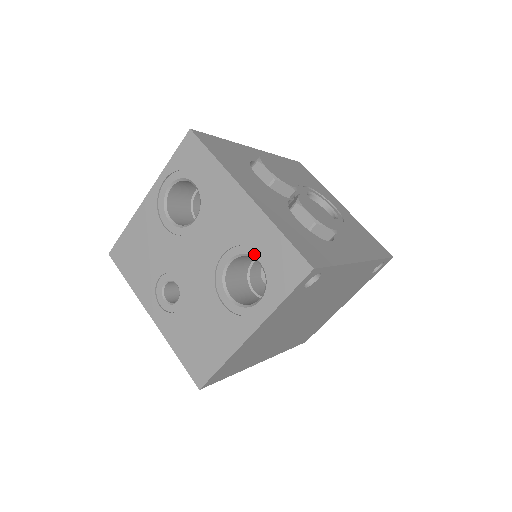
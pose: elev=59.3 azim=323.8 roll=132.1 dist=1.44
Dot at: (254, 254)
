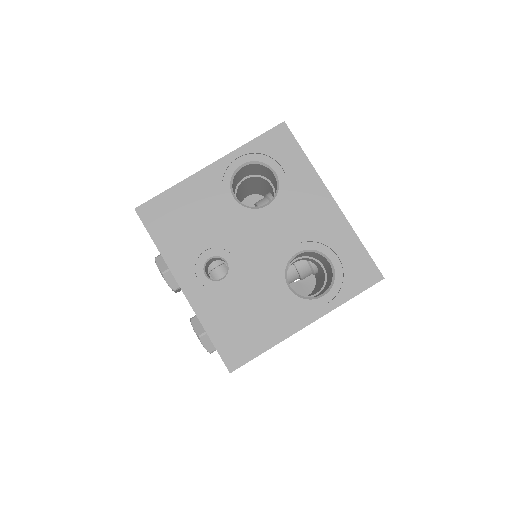
Dot at: (327, 253)
